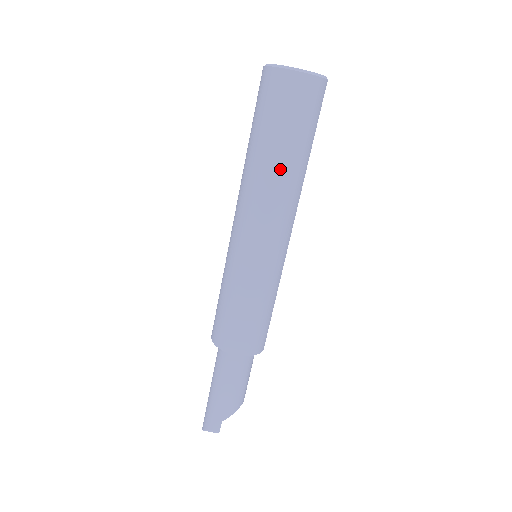
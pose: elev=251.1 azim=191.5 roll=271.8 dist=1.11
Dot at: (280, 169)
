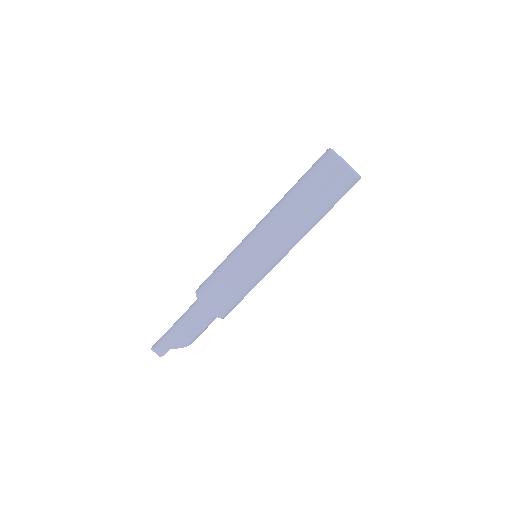
Dot at: (304, 213)
